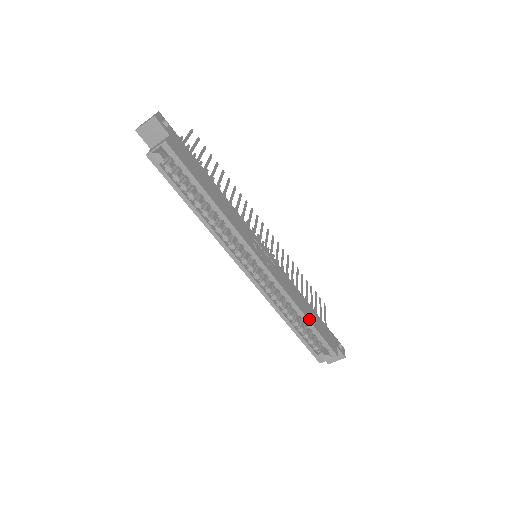
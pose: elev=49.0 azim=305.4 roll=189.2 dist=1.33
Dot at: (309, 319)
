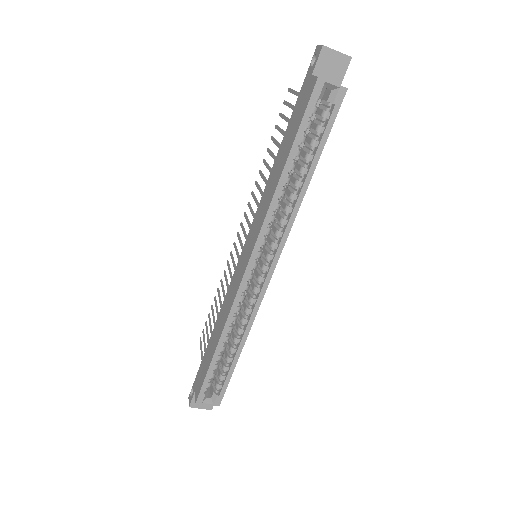
Dot at: (240, 353)
